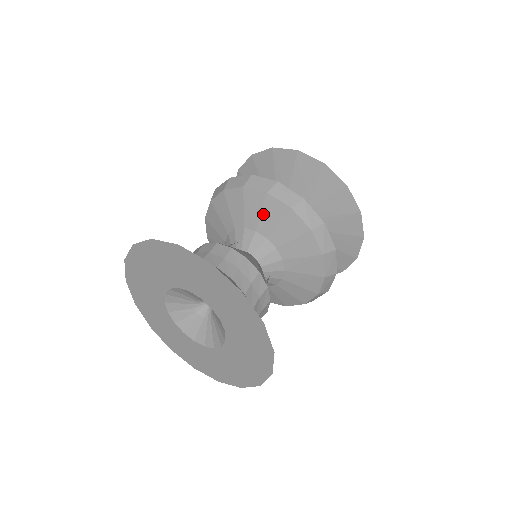
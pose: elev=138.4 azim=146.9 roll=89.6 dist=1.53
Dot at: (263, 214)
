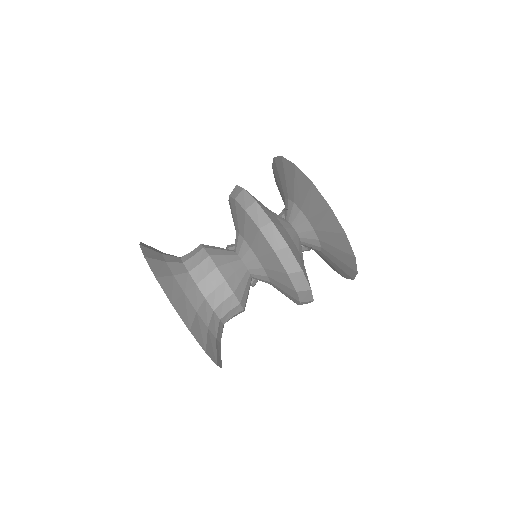
Dot at: (256, 241)
